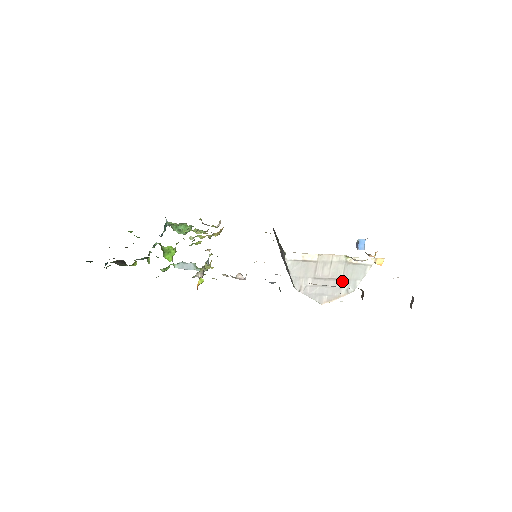
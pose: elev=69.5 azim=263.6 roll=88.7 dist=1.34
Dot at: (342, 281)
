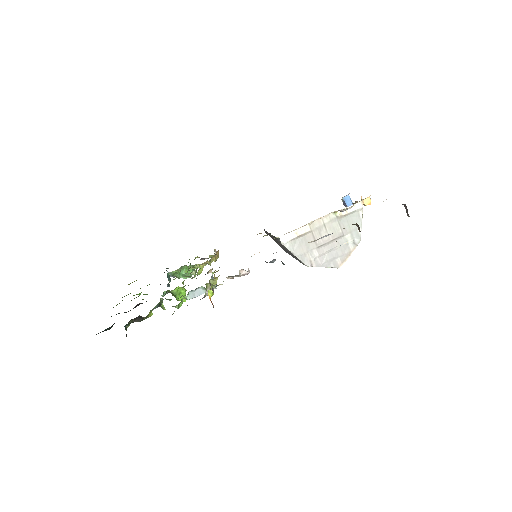
Dot at: (344, 237)
